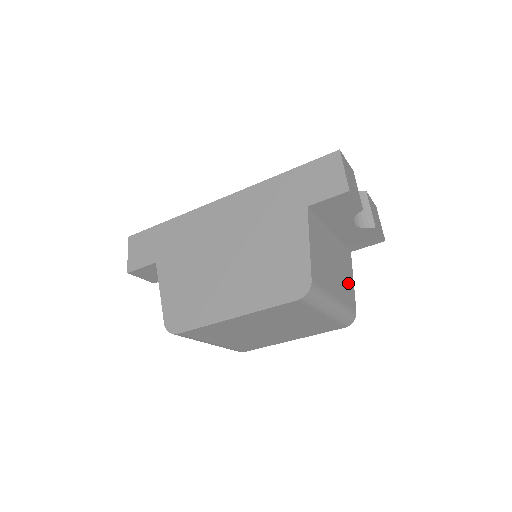
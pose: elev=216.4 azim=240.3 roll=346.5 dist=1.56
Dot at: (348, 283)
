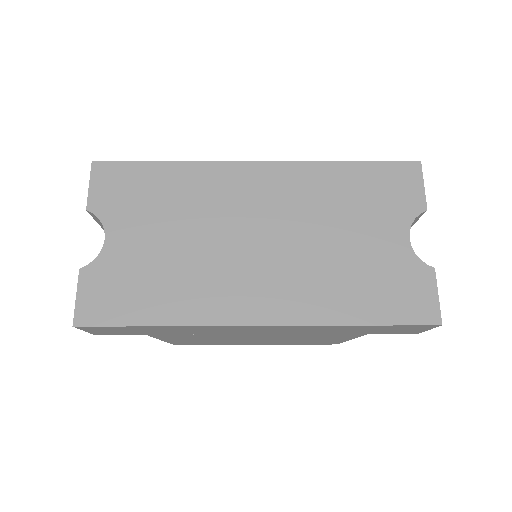
Dot at: occluded
